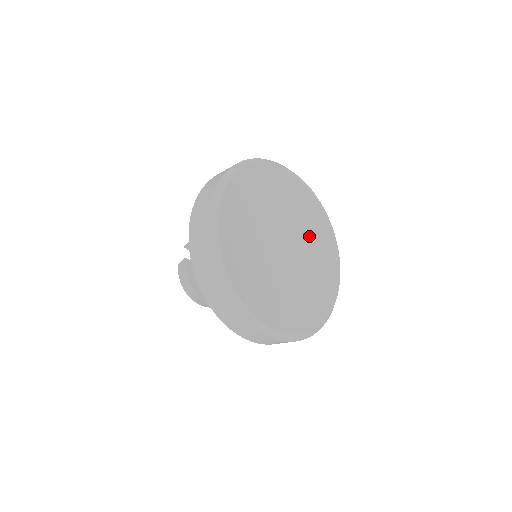
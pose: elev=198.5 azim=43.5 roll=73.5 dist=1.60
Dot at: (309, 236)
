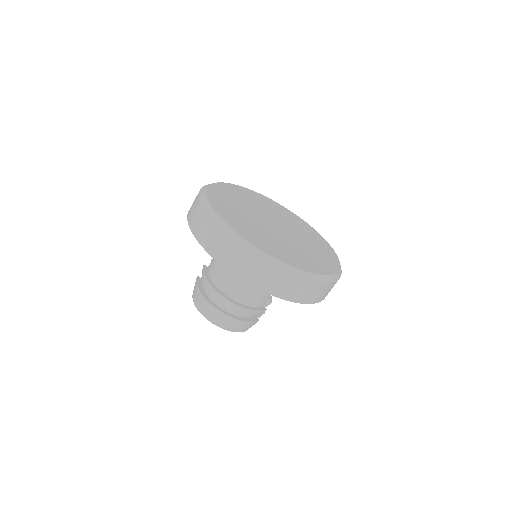
Dot at: (301, 234)
